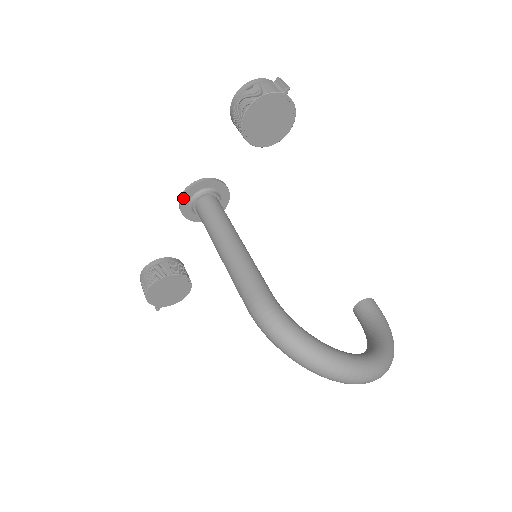
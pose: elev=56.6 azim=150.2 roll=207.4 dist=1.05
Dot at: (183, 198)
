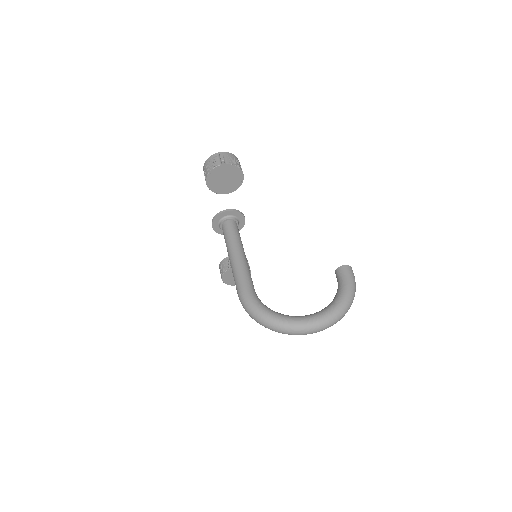
Dot at: (213, 227)
